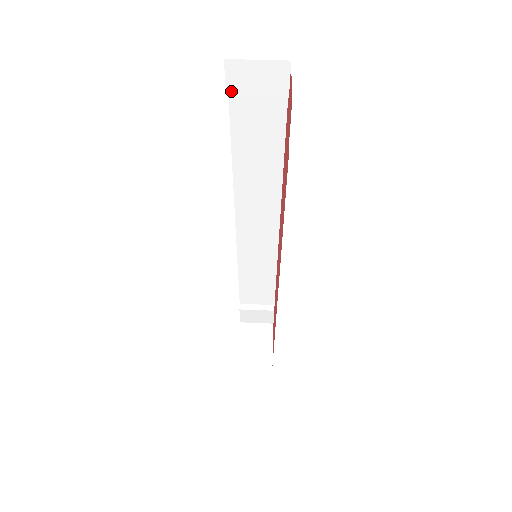
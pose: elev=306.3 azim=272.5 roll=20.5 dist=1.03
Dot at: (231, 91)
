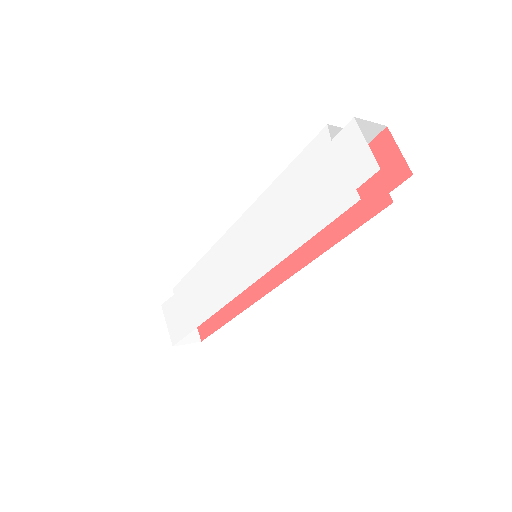
Dot at: (337, 138)
